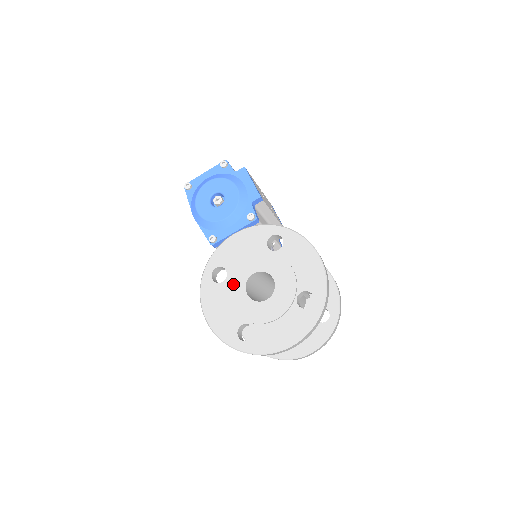
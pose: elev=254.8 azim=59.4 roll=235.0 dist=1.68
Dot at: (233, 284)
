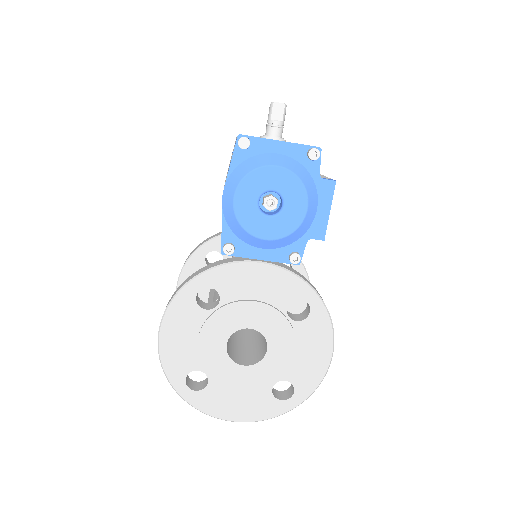
Dot at: (218, 323)
